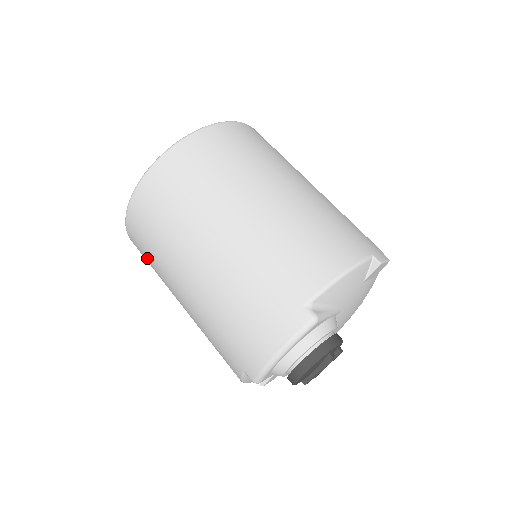
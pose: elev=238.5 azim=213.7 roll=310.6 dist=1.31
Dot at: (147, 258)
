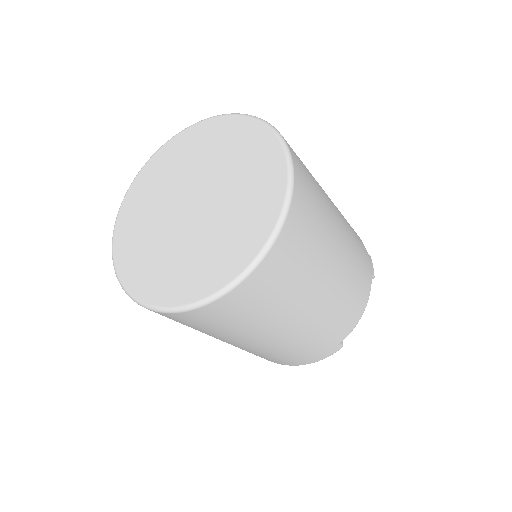
Dot at: occluded
